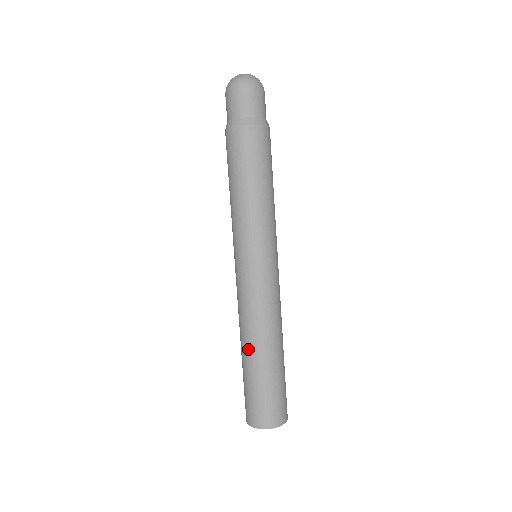
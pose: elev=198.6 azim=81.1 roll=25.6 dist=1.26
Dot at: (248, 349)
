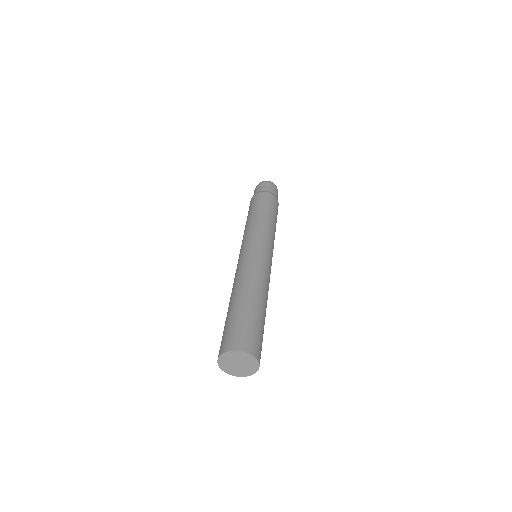
Dot at: (246, 292)
